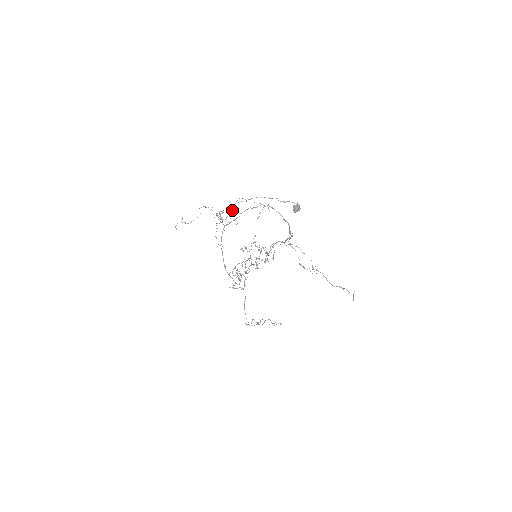
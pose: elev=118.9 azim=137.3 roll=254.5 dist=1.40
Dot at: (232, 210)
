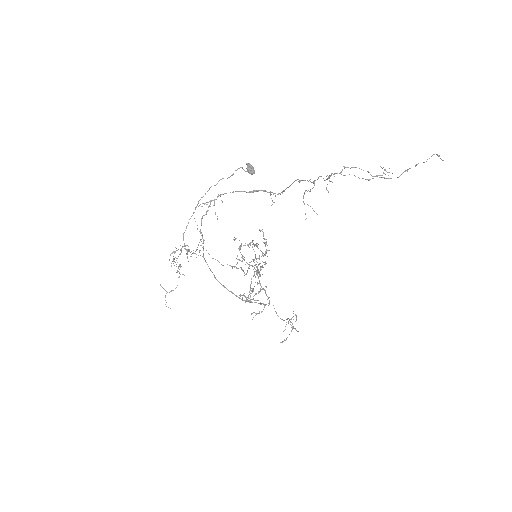
Dot at: occluded
